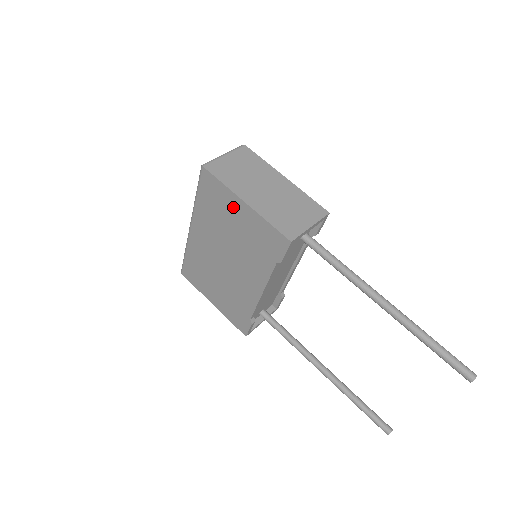
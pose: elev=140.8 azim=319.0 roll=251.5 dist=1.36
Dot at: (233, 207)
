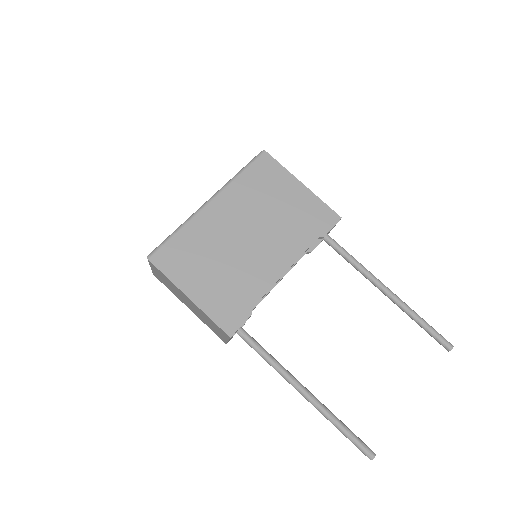
Dot at: (287, 186)
